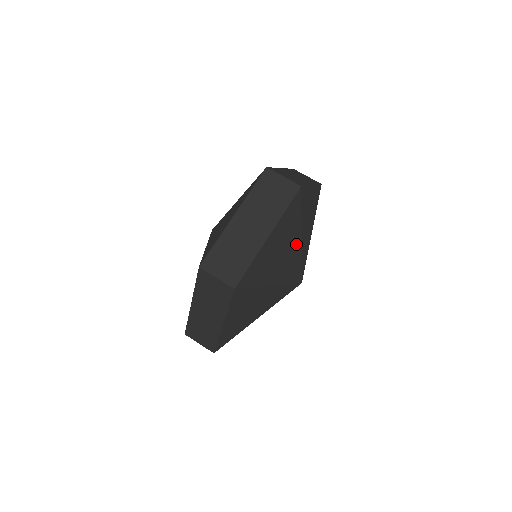
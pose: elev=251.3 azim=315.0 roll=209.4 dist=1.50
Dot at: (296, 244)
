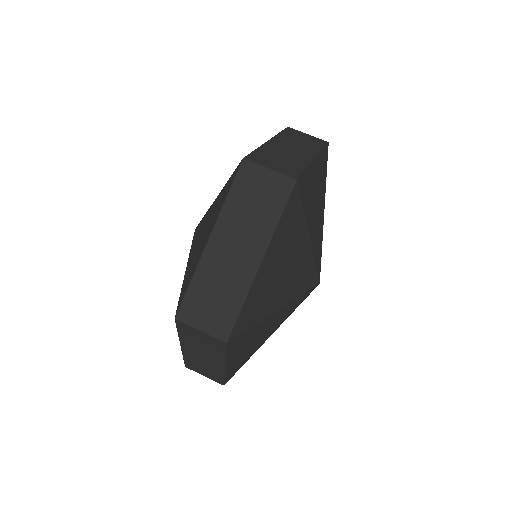
Dot at: (322, 213)
